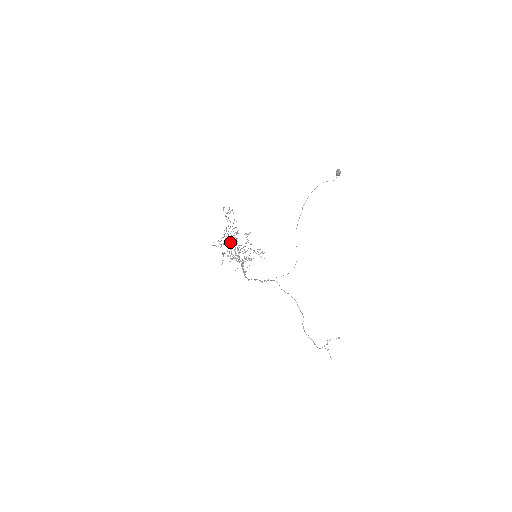
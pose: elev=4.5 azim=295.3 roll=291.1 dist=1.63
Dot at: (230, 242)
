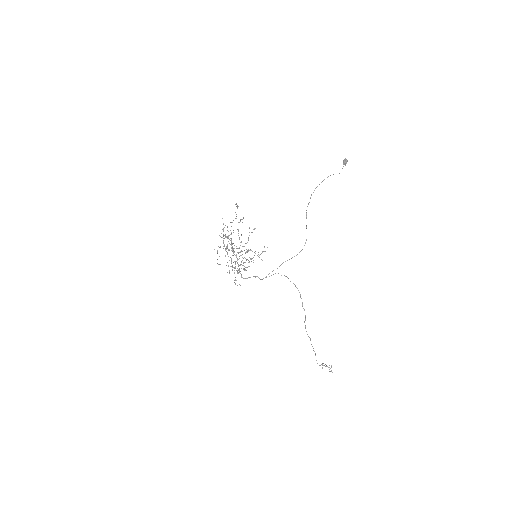
Dot at: occluded
